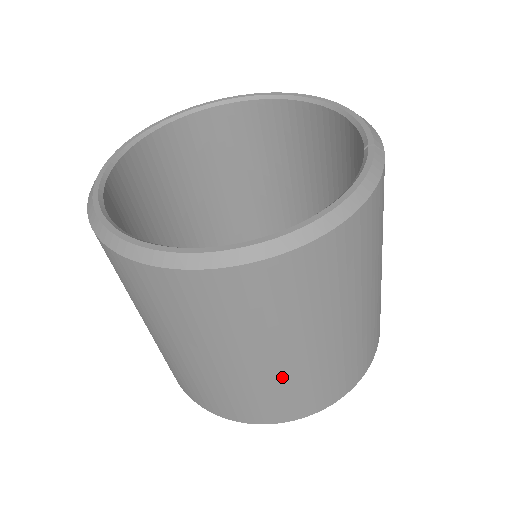
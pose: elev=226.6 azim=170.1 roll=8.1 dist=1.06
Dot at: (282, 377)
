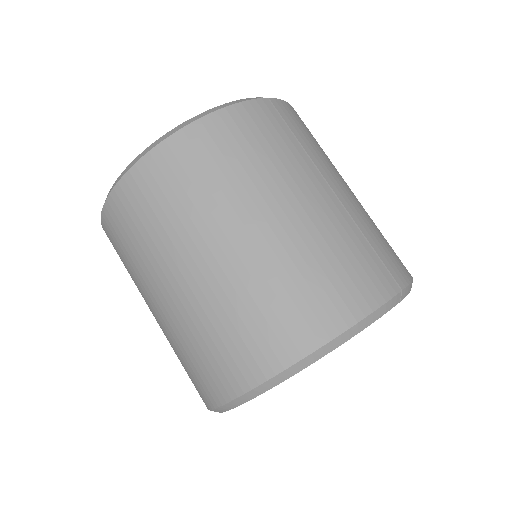
Dot at: (210, 301)
